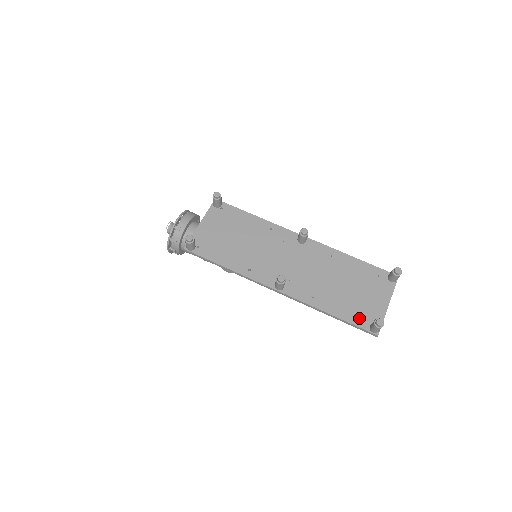
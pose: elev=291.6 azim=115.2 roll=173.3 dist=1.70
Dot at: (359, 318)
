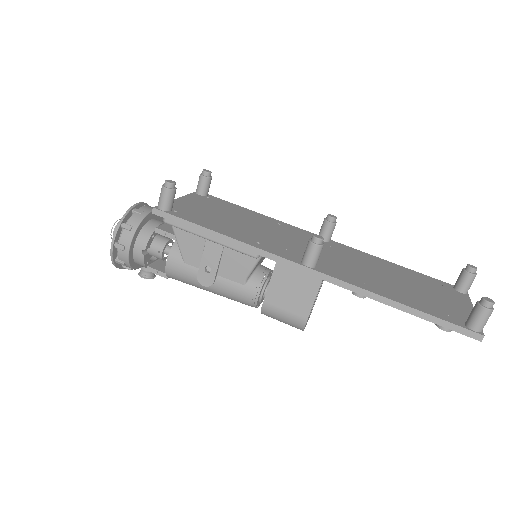
Dot at: (443, 314)
